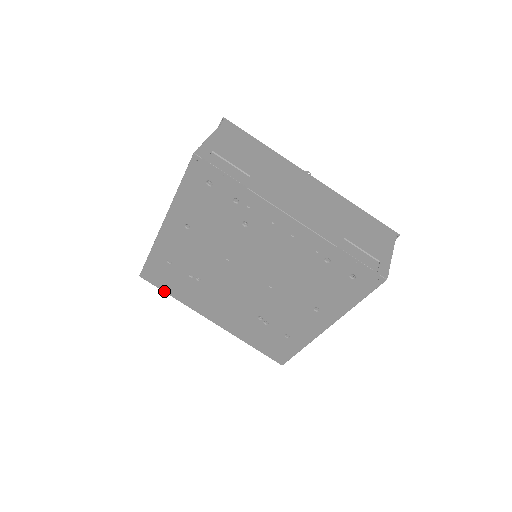
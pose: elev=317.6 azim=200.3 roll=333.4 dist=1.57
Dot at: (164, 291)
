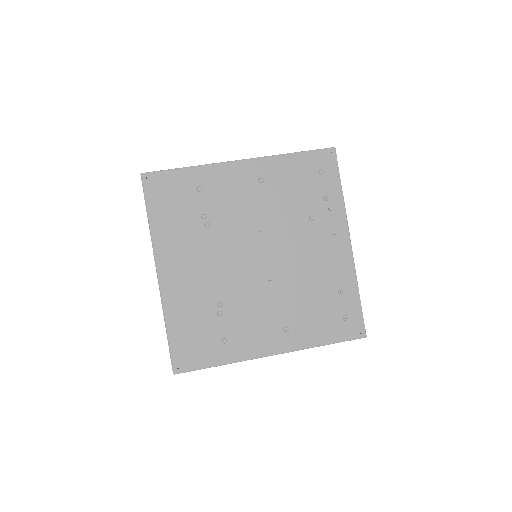
Dot at: (148, 207)
